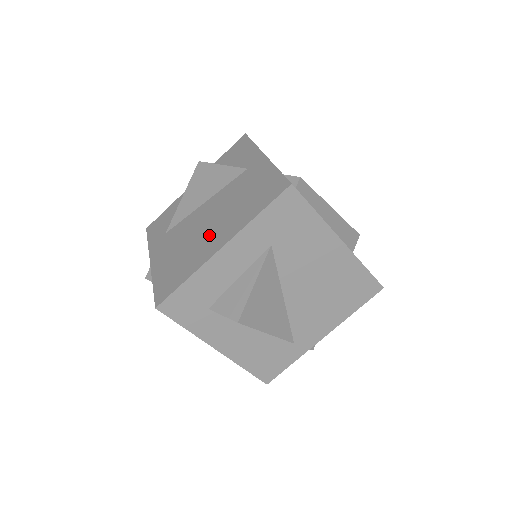
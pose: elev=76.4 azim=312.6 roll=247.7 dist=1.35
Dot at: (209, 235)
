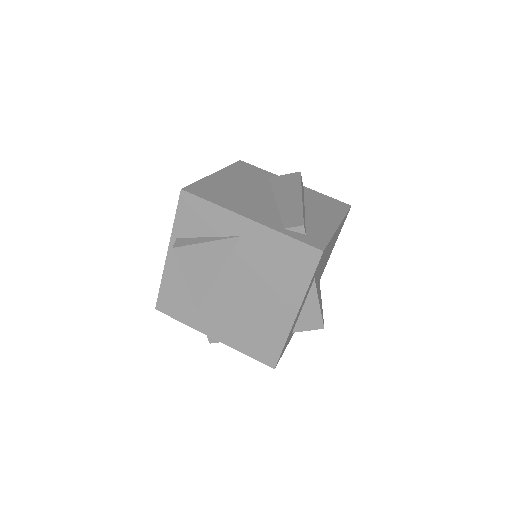
Dot at: (267, 307)
